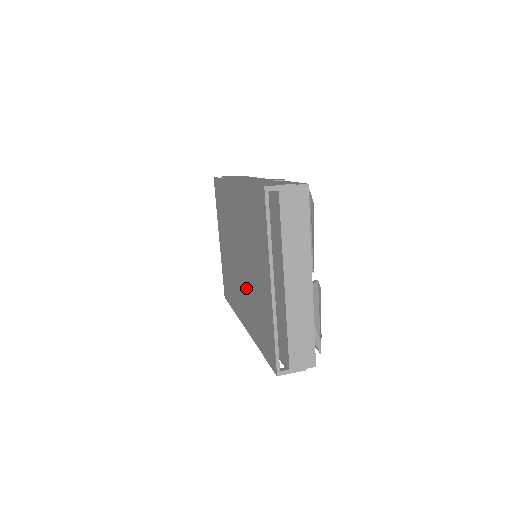
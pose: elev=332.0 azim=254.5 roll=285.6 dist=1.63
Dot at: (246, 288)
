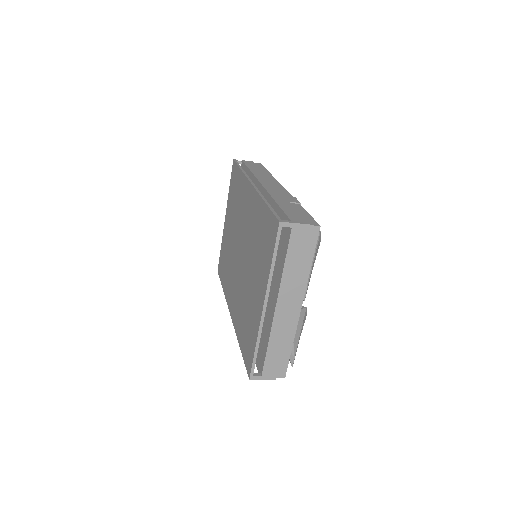
Dot at: (240, 285)
